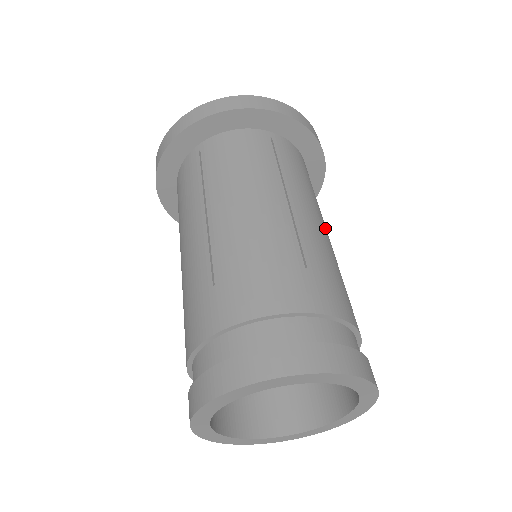
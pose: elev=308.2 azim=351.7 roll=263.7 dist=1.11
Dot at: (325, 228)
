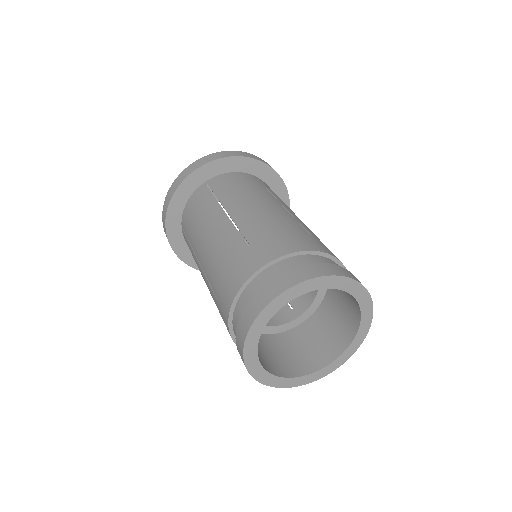
Dot at: occluded
